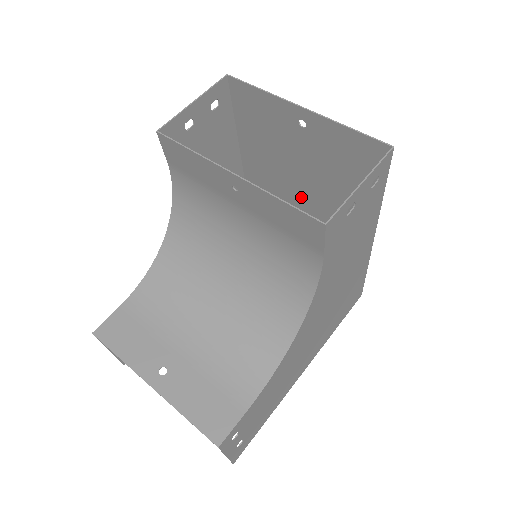
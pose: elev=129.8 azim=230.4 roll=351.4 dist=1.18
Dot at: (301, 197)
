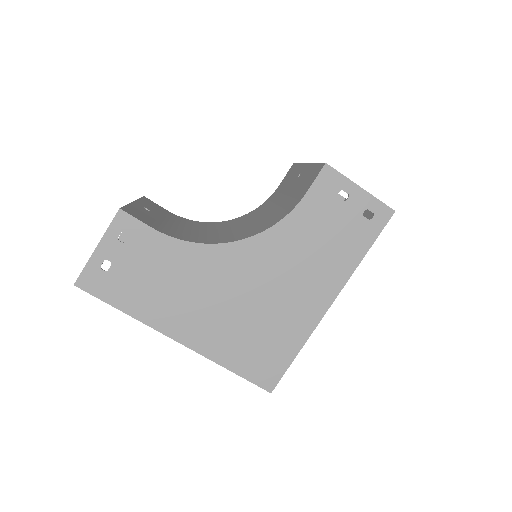
Dot at: occluded
